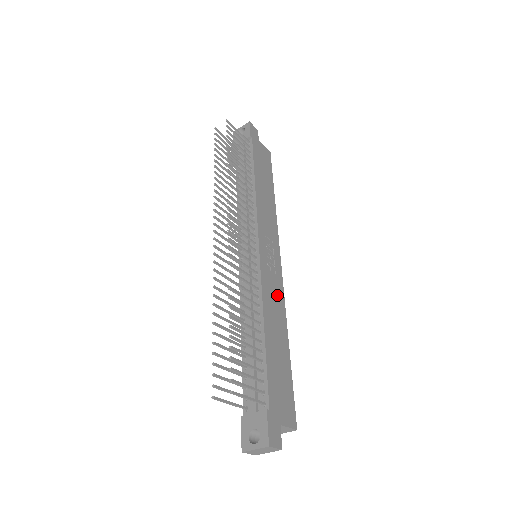
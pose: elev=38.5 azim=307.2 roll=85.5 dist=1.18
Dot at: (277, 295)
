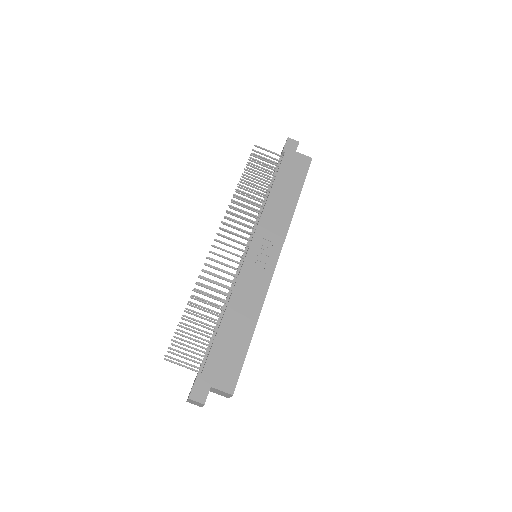
Dot at: (257, 288)
